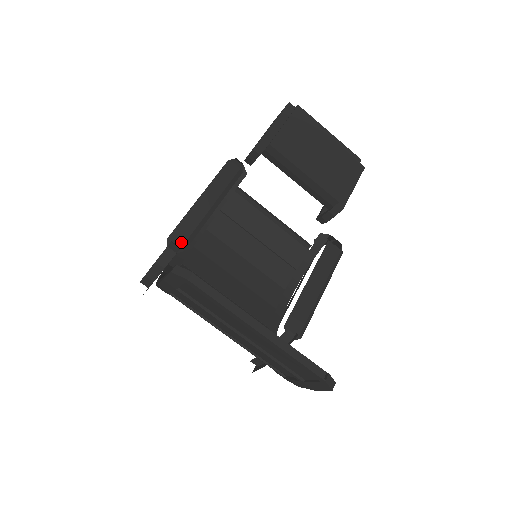
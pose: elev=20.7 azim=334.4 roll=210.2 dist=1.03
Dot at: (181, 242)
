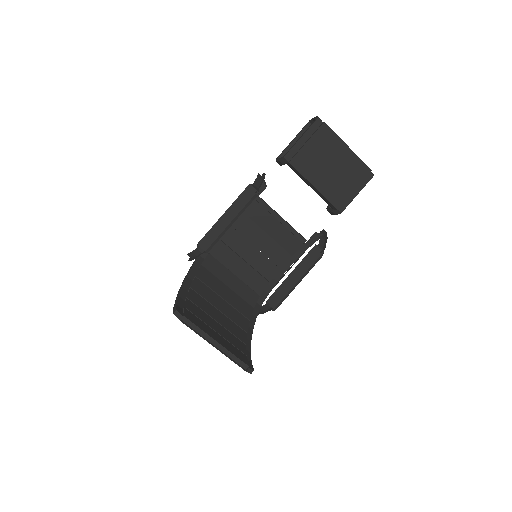
Dot at: (205, 248)
